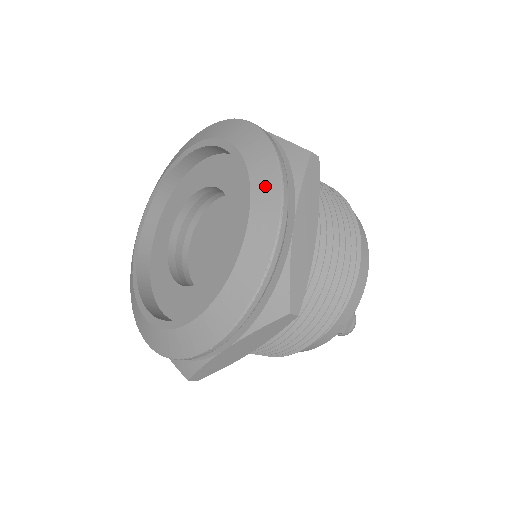
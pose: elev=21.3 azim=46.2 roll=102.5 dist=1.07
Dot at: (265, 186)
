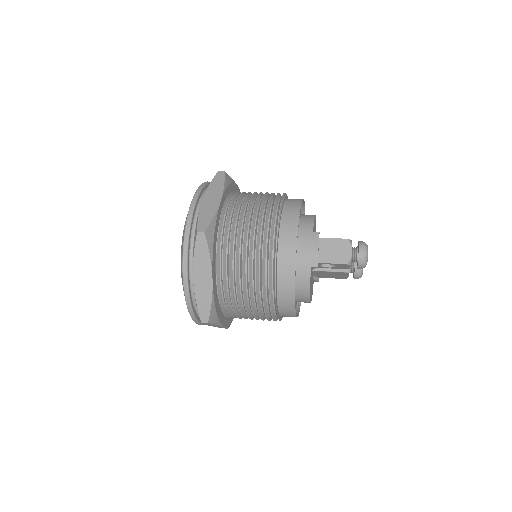
Dot at: occluded
